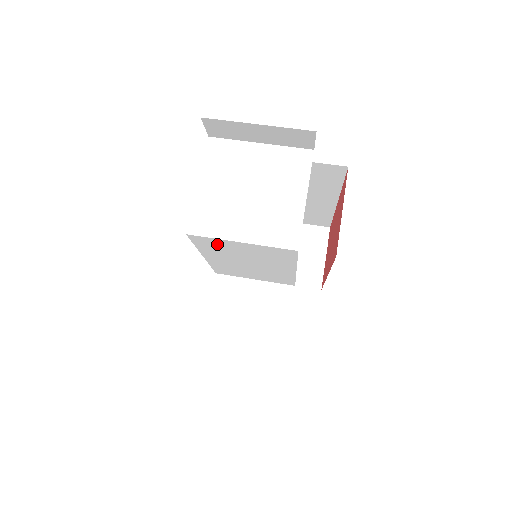
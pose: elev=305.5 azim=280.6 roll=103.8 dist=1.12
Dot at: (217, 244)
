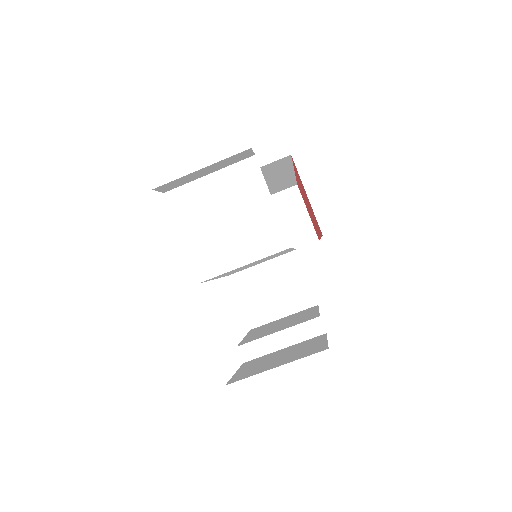
Dot at: occluded
